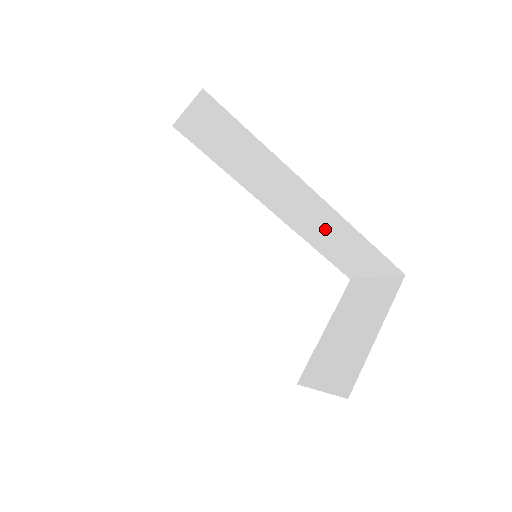
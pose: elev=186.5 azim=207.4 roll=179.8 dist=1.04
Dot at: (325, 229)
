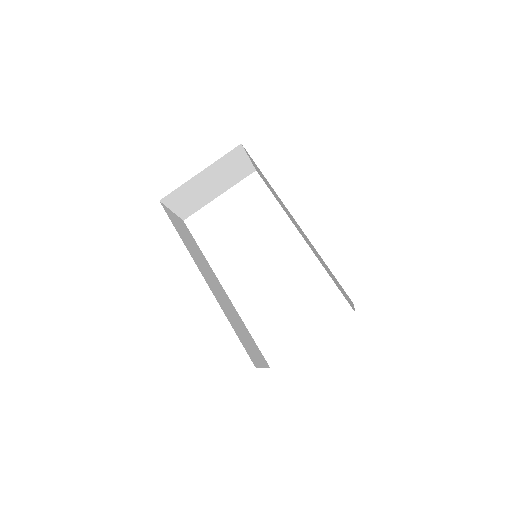
Dot at: occluded
